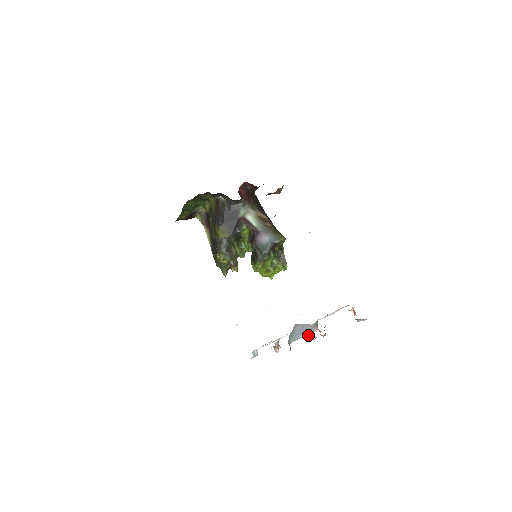
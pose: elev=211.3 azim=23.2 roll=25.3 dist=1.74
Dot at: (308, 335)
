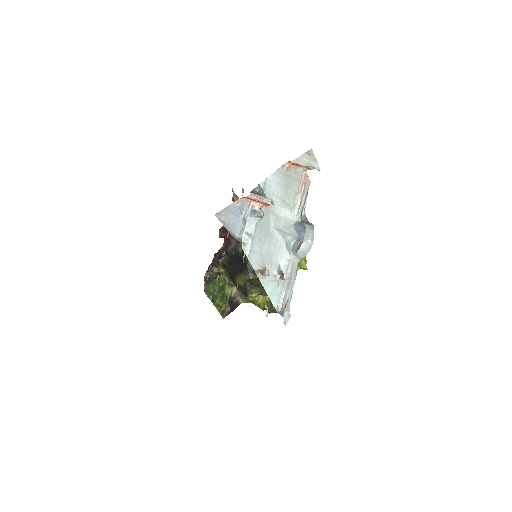
Dot at: (303, 238)
